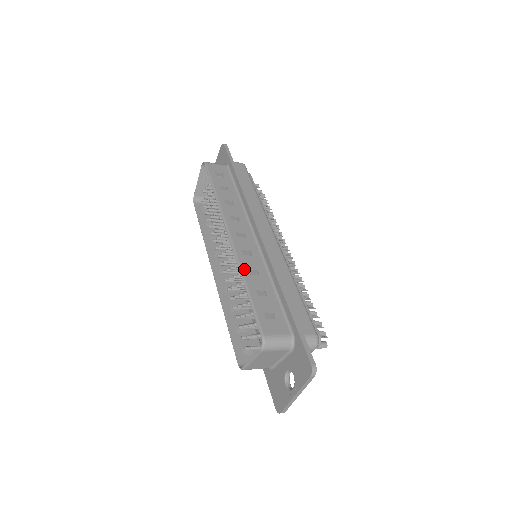
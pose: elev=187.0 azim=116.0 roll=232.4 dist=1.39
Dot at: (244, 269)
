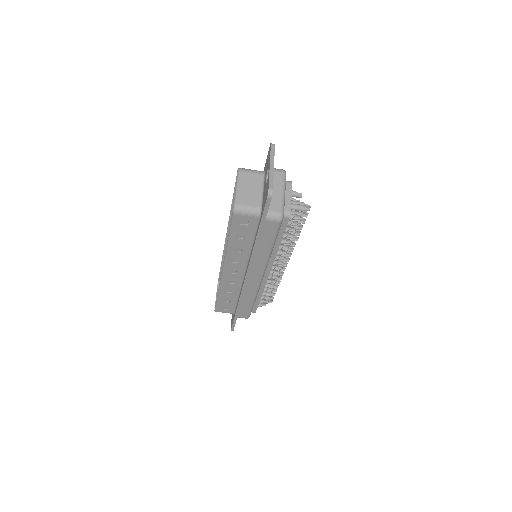
Dot at: occluded
